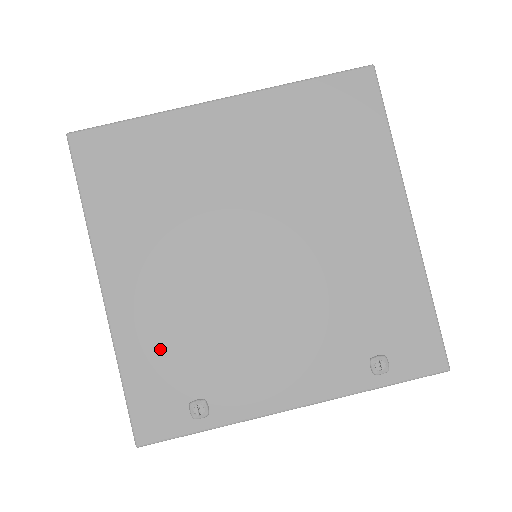
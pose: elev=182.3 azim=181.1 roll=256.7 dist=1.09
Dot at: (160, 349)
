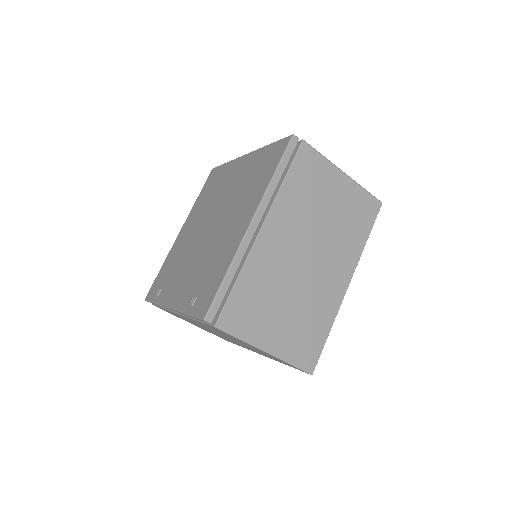
Dot at: (171, 262)
